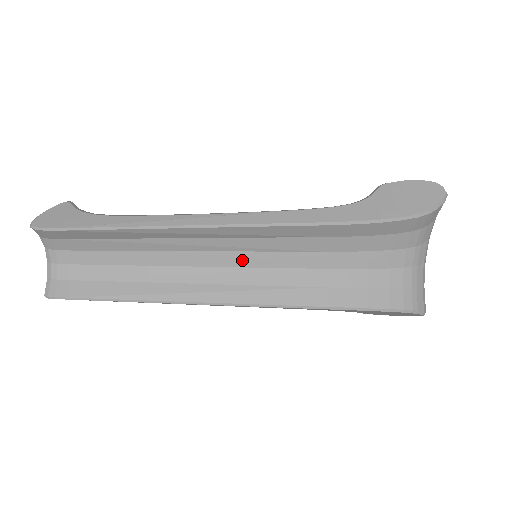
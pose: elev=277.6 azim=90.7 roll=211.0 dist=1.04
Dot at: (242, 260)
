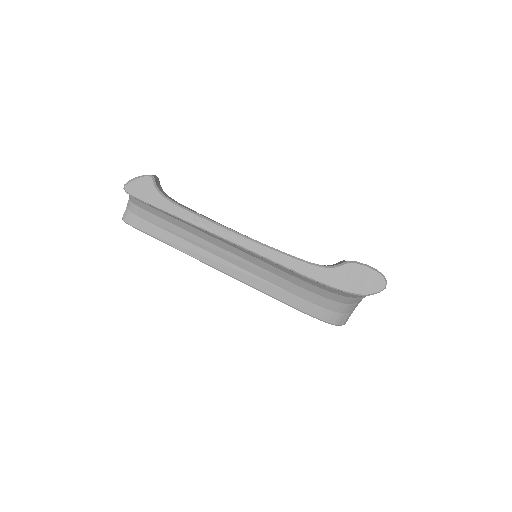
Dot at: (246, 257)
